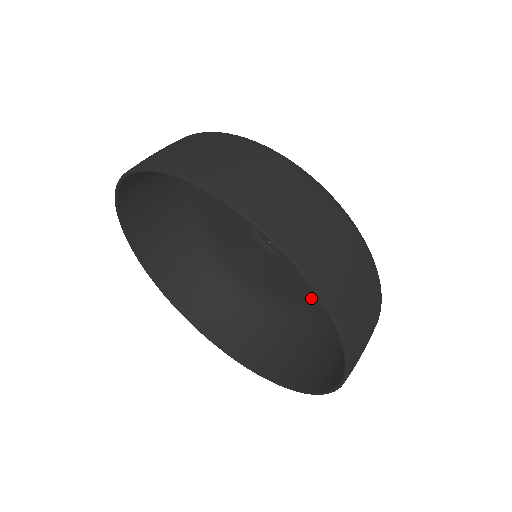
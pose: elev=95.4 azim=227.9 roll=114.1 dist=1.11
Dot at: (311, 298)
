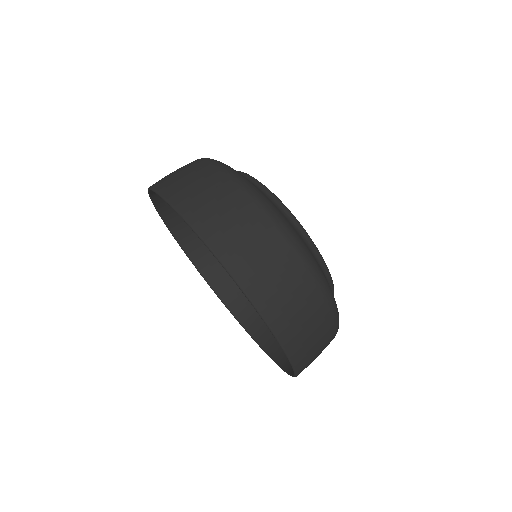
Dot at: occluded
